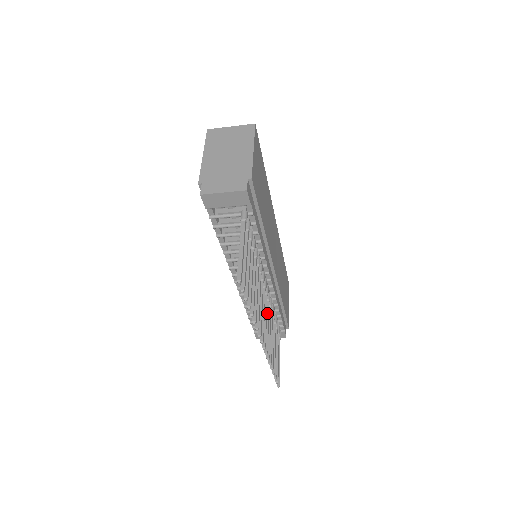
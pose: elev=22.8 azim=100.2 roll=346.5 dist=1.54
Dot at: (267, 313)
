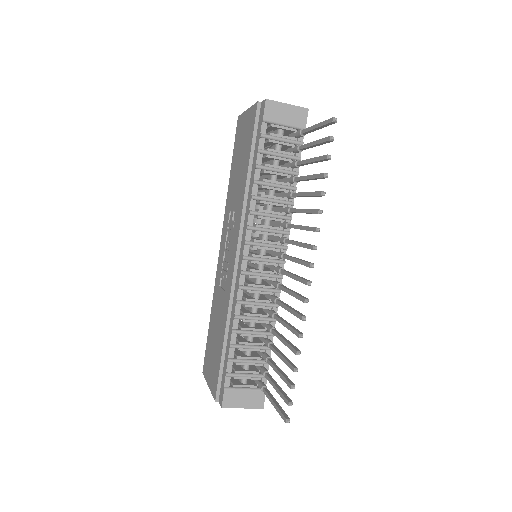
Dot at: occluded
